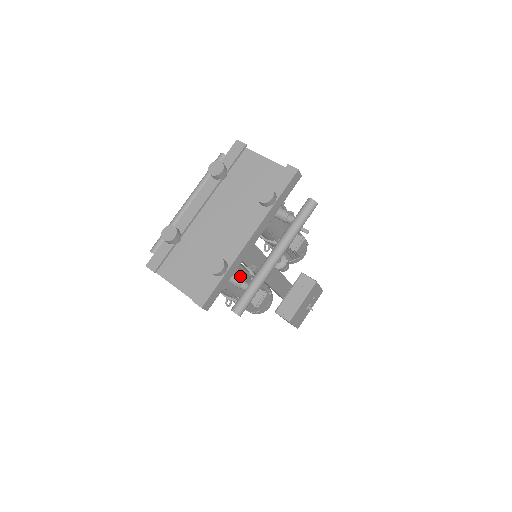
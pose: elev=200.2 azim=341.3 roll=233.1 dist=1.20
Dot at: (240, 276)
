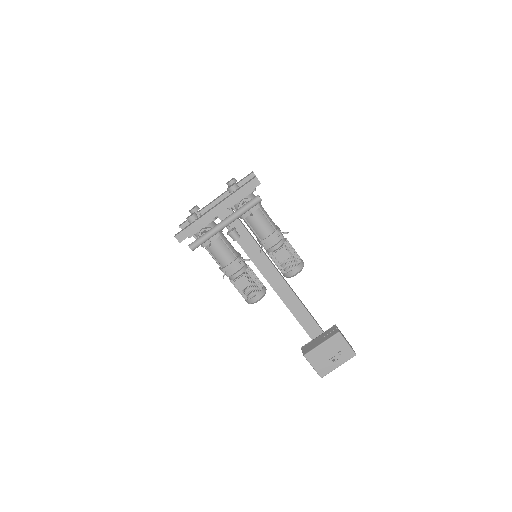
Dot at: occluded
